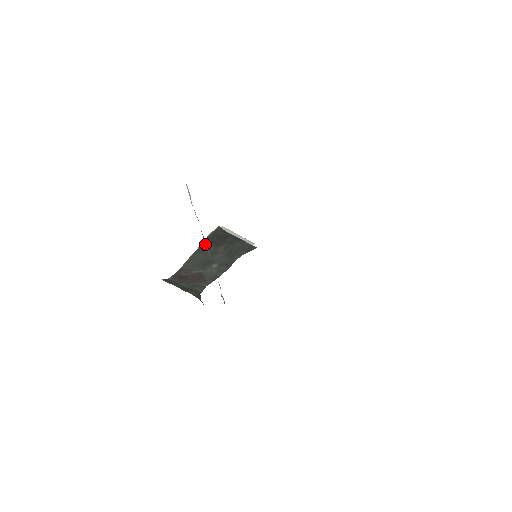
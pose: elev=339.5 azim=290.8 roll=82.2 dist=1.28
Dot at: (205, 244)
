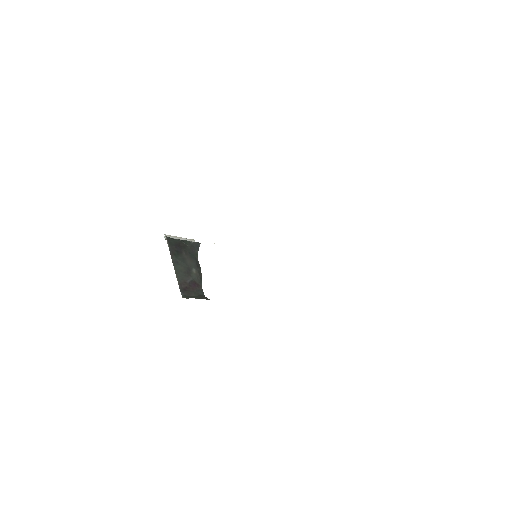
Dot at: occluded
